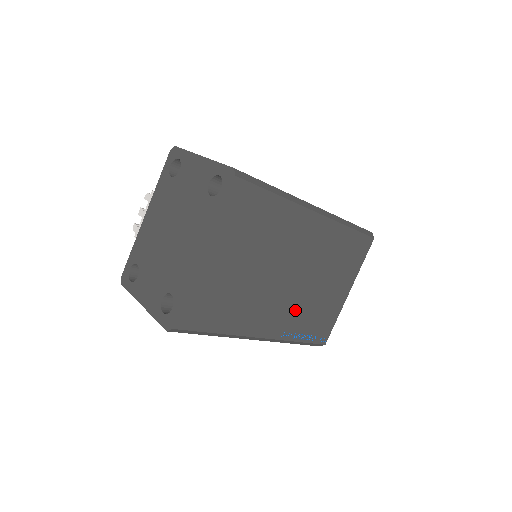
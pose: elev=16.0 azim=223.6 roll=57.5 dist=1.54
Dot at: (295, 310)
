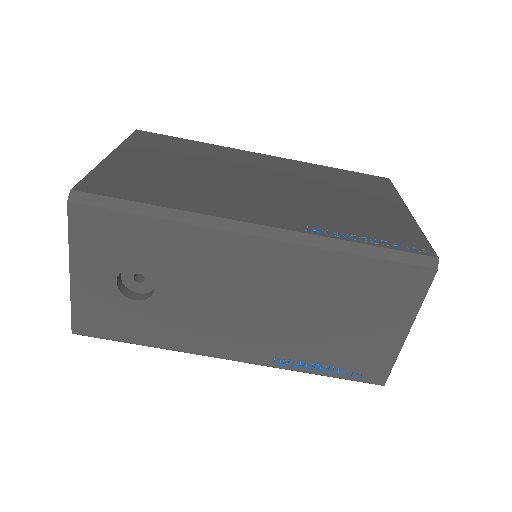
Dot at: (307, 210)
